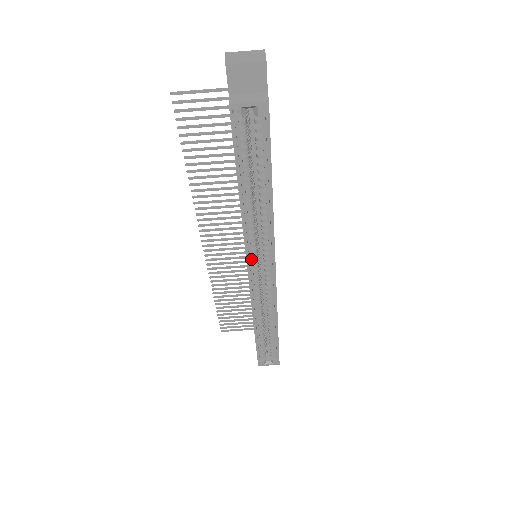
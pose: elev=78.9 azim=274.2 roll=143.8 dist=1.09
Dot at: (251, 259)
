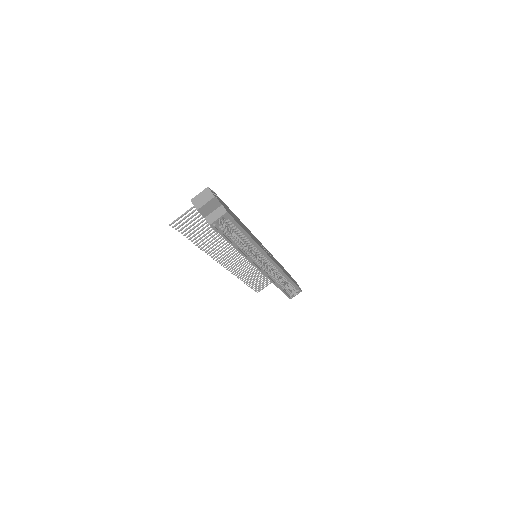
Dot at: (256, 263)
